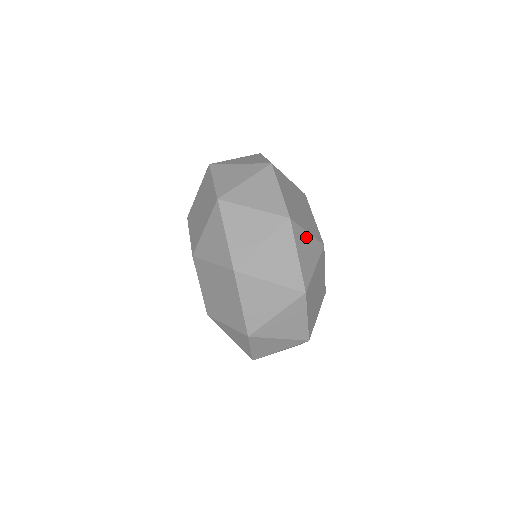
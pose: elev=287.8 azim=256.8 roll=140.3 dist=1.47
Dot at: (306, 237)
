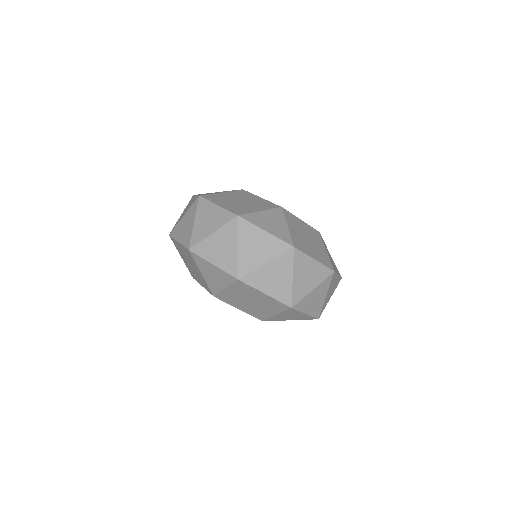
Dot at: (261, 215)
